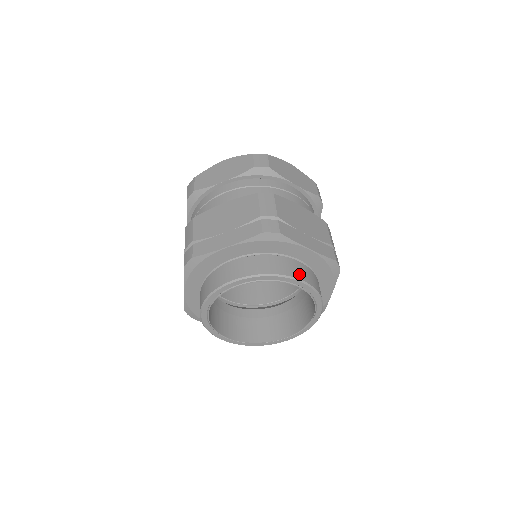
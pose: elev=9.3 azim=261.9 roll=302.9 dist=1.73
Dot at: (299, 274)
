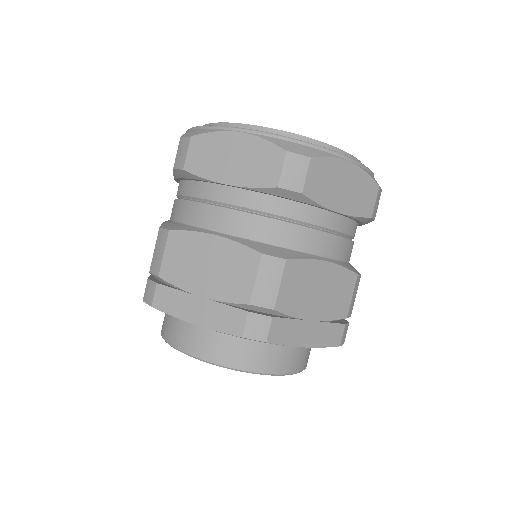
Dot at: occluded
